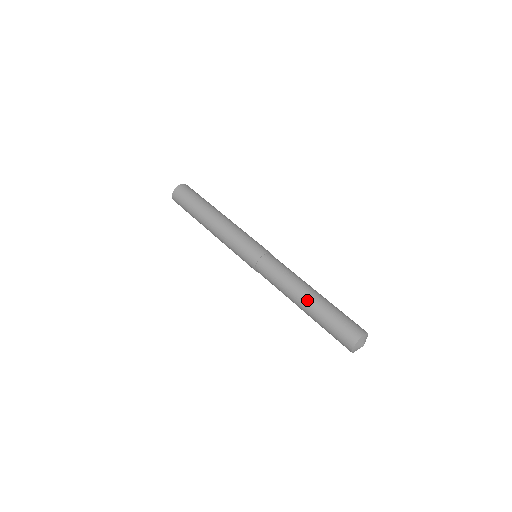
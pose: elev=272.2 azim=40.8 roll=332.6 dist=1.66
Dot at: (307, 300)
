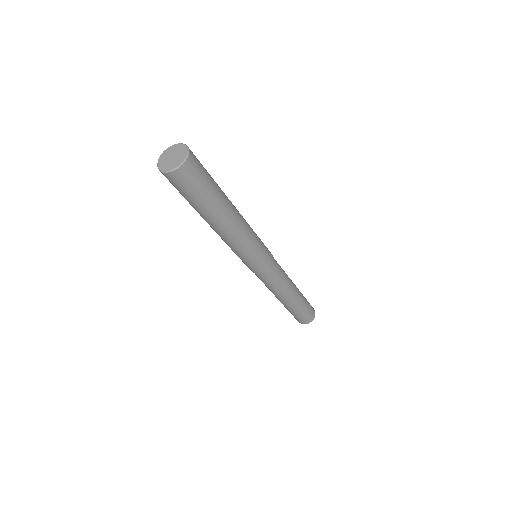
Dot at: (287, 303)
